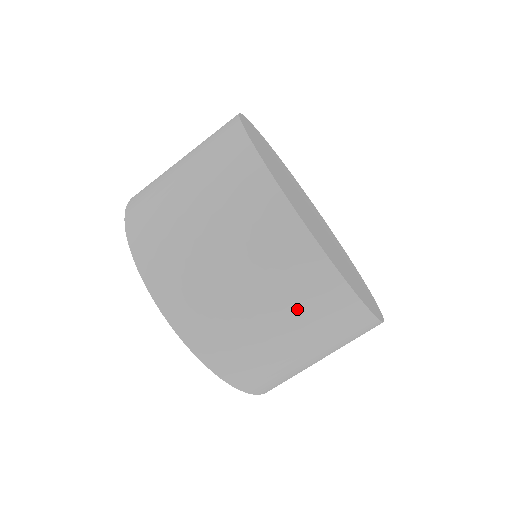
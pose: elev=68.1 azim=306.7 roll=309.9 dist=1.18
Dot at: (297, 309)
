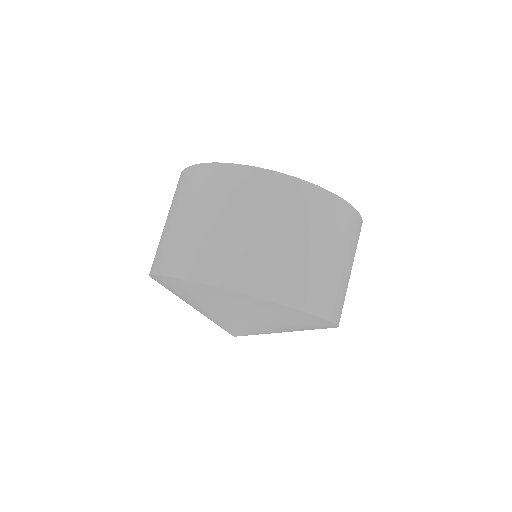
Dot at: (241, 204)
